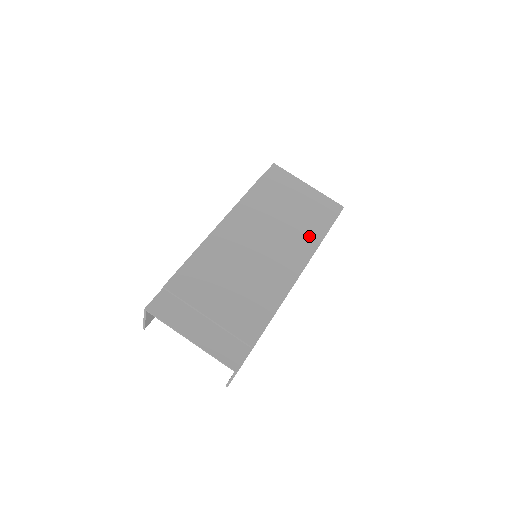
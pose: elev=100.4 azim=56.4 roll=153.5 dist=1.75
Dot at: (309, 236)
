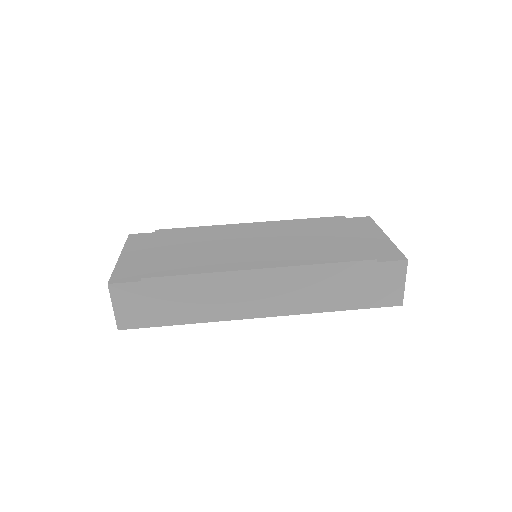
Dot at: (320, 255)
